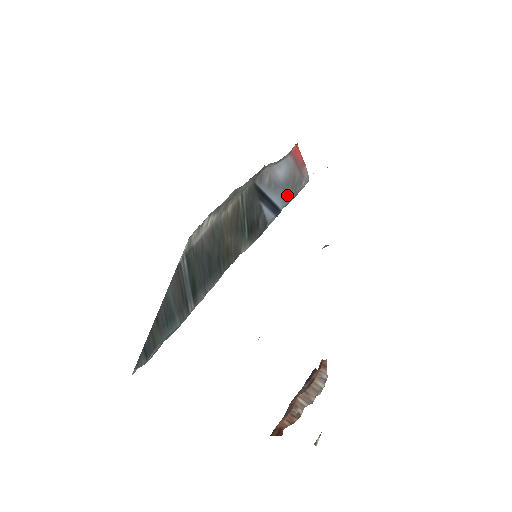
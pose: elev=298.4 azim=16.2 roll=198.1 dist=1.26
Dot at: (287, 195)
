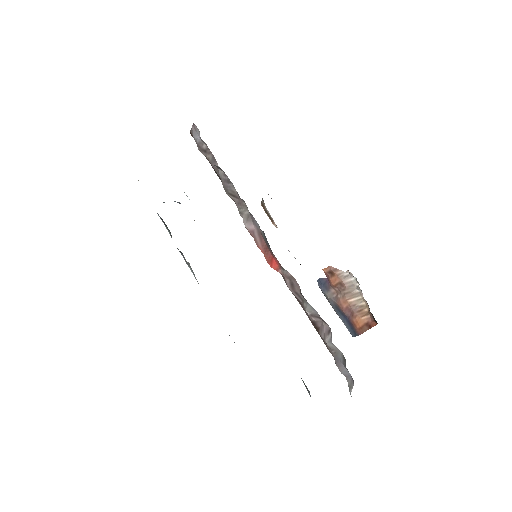
Dot at: occluded
